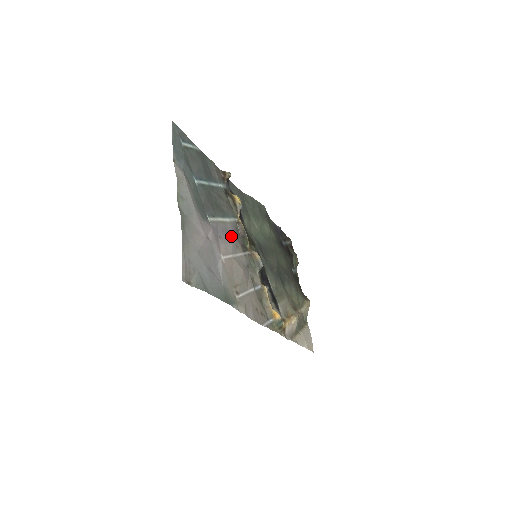
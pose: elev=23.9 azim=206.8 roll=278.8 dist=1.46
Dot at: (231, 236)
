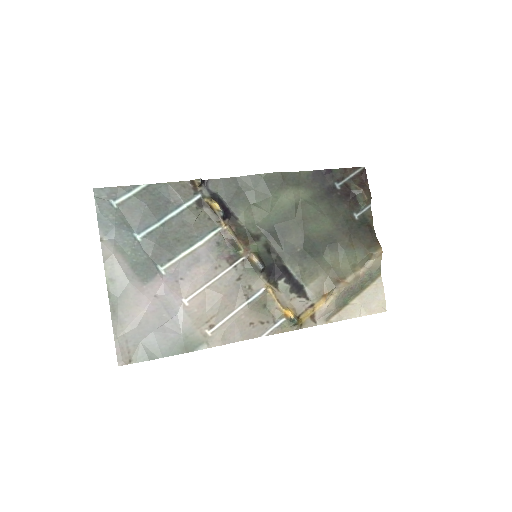
Dot at: (206, 261)
